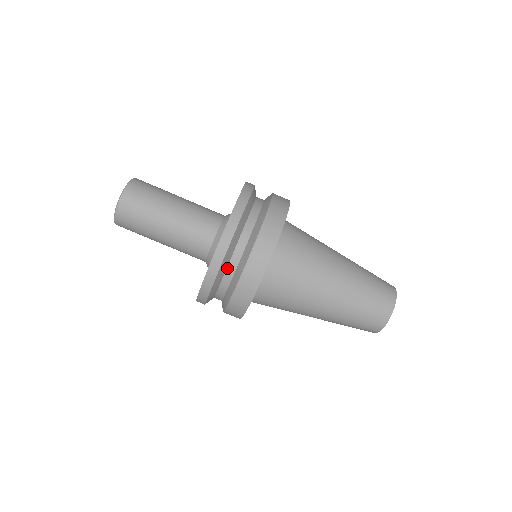
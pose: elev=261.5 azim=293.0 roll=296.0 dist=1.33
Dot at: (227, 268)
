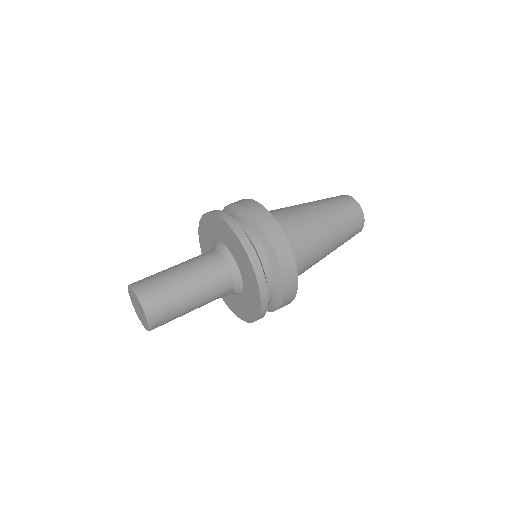
Dot at: occluded
